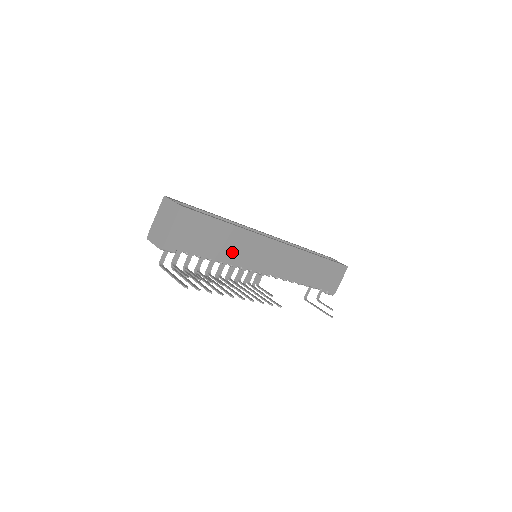
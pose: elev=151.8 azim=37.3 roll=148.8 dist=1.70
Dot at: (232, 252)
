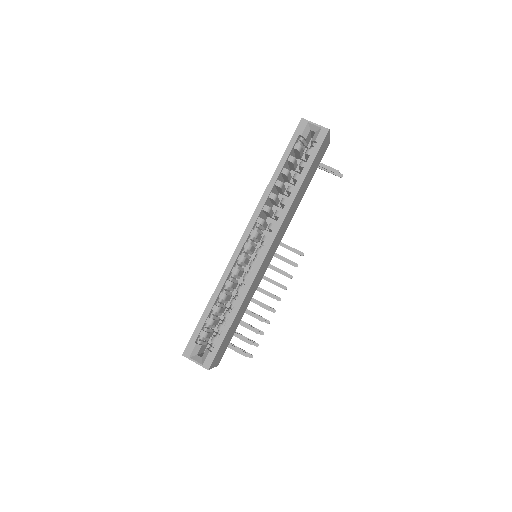
Dot at: (248, 301)
